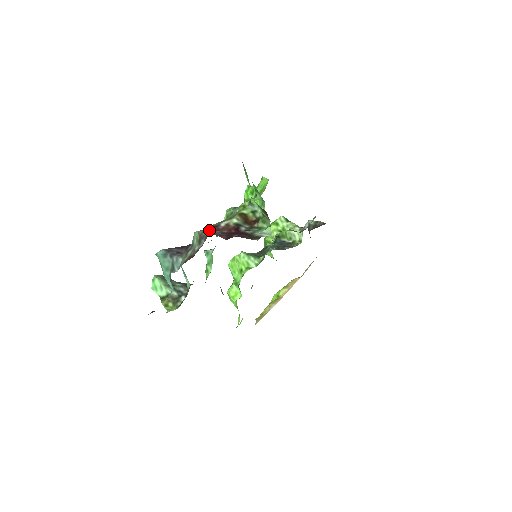
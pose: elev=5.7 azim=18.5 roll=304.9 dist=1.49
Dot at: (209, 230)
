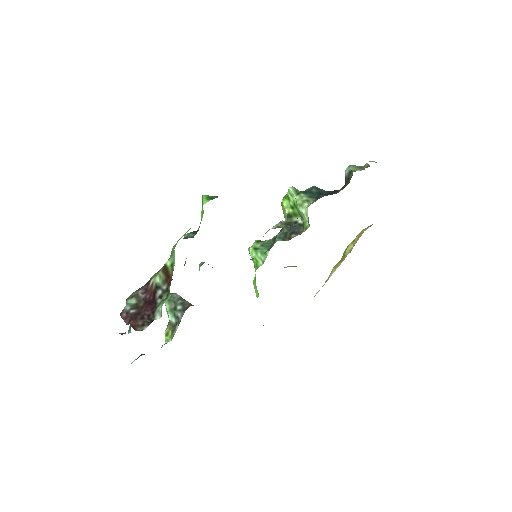
Dot at: (133, 298)
